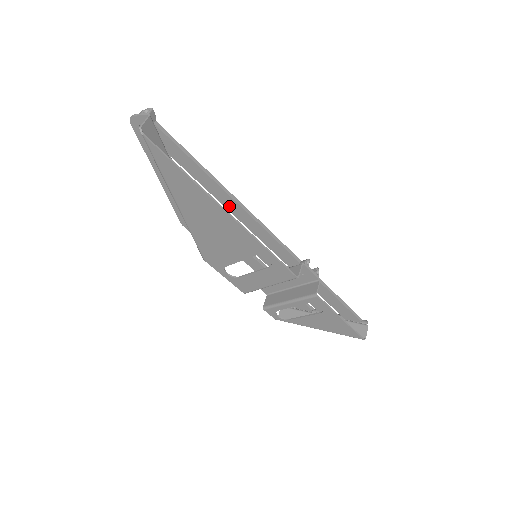
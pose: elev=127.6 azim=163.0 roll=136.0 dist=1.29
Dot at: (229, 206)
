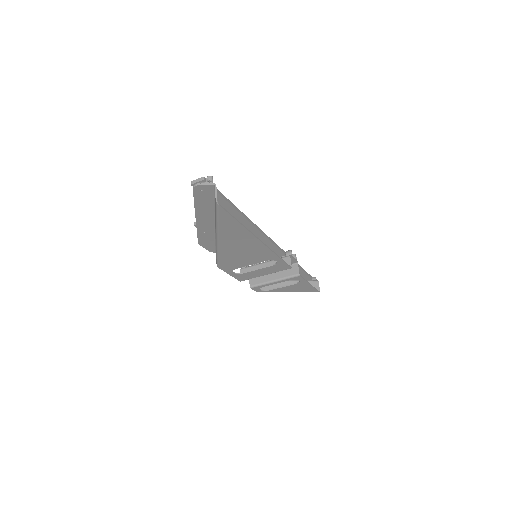
Dot at: occluded
